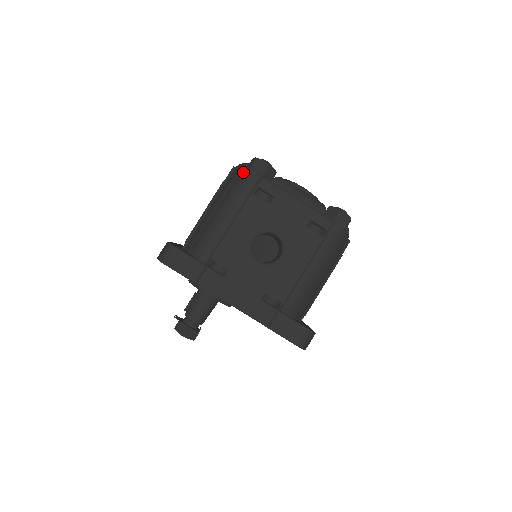
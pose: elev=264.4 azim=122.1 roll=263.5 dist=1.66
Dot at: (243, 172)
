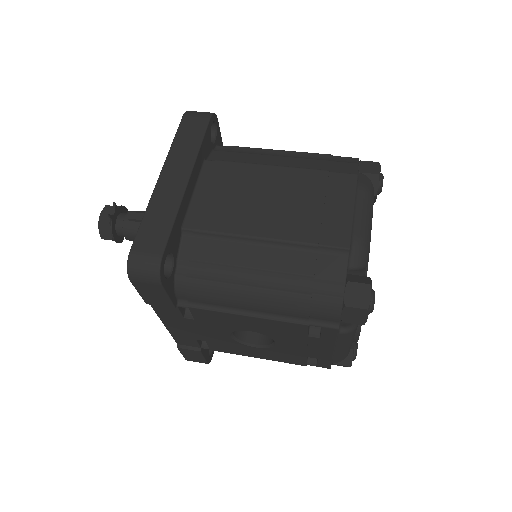
Dot at: (335, 301)
